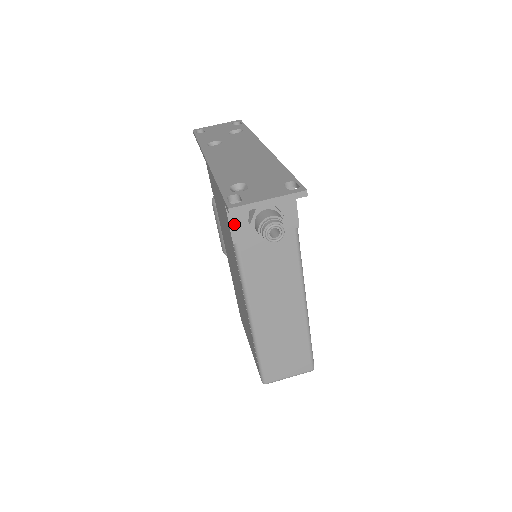
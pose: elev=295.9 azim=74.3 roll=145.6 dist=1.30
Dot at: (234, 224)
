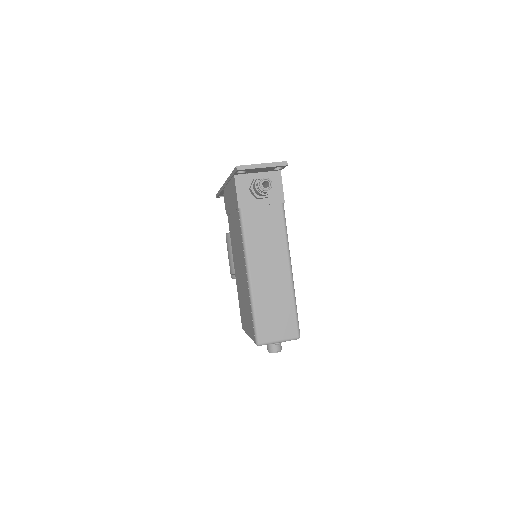
Dot at: (240, 193)
